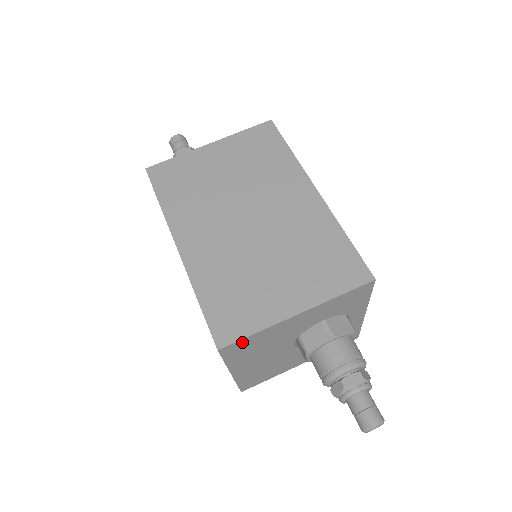
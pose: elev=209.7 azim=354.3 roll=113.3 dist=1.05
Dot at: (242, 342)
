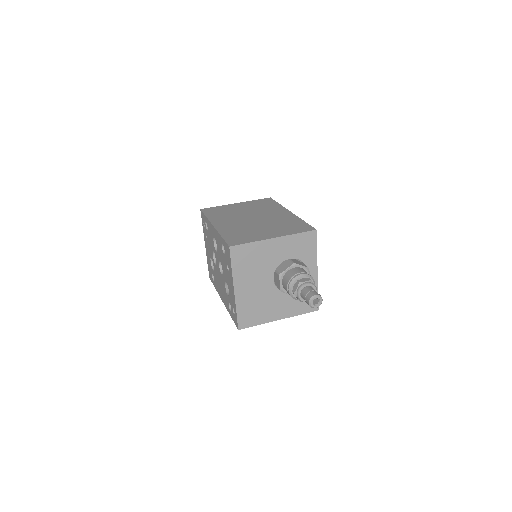
Dot at: (243, 248)
